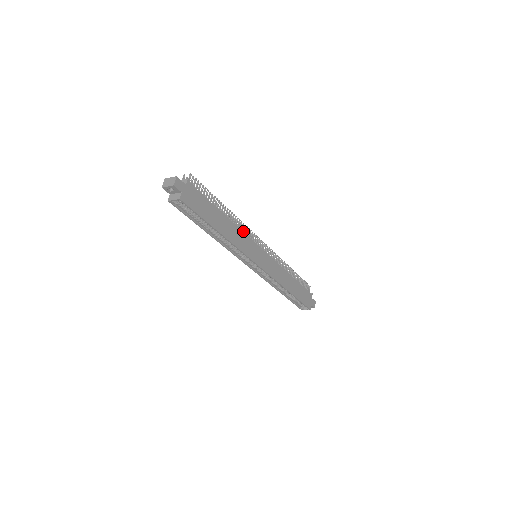
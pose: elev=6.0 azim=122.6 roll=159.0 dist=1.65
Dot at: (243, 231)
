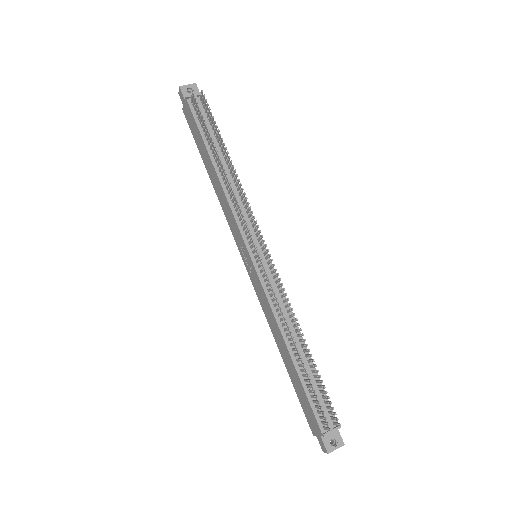
Dot at: (283, 298)
